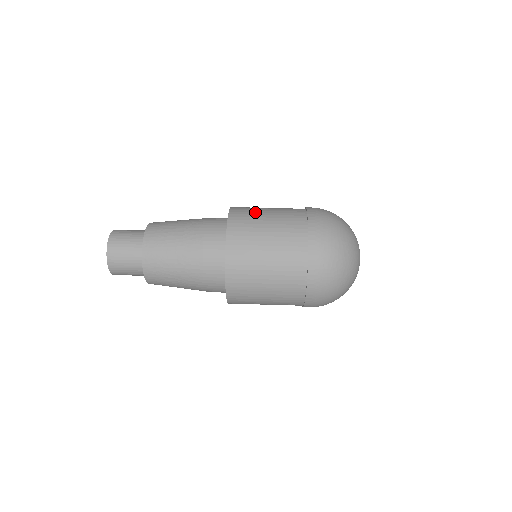
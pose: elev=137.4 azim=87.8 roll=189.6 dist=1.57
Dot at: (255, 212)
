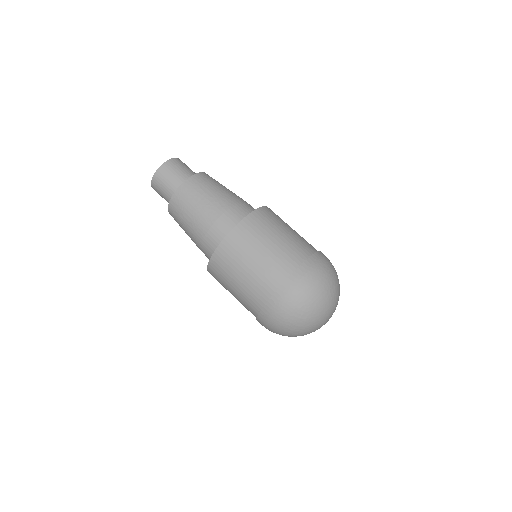
Dot at: (269, 228)
